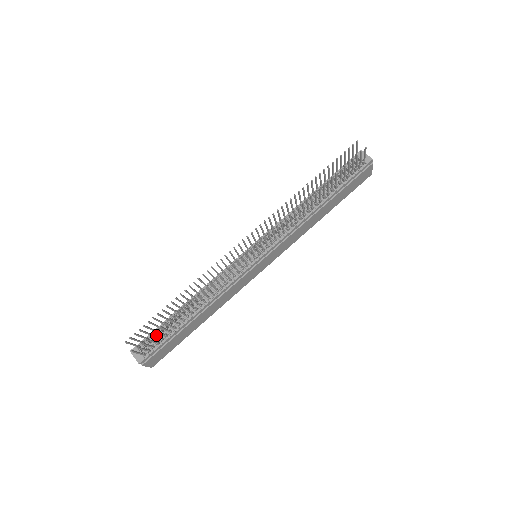
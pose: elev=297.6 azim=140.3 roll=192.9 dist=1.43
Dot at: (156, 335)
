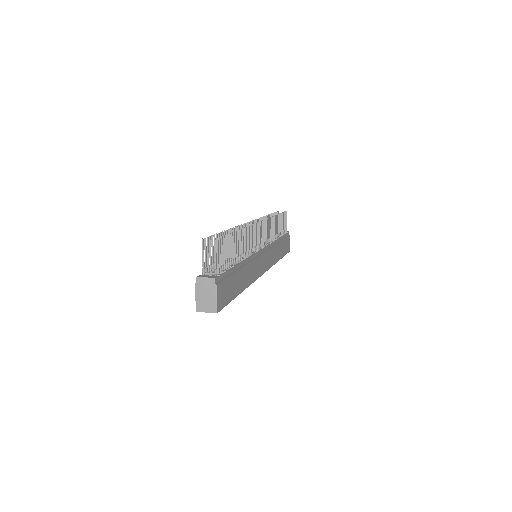
Dot at: occluded
